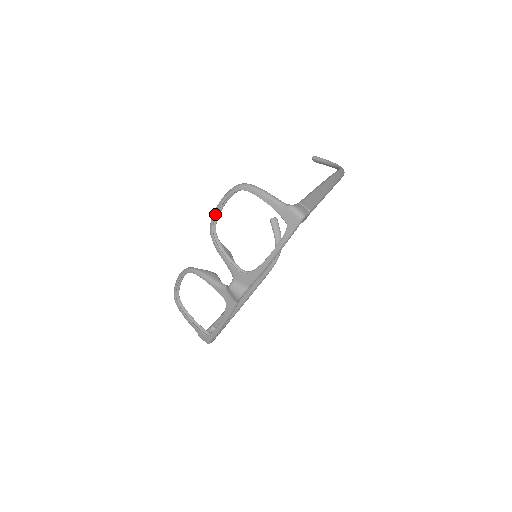
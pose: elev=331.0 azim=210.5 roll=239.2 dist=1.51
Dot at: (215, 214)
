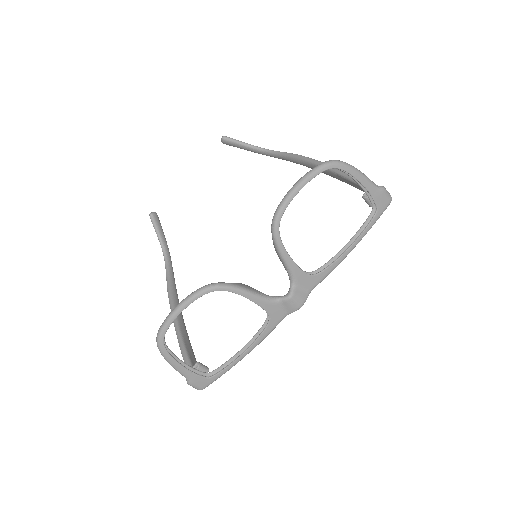
Dot at: (290, 201)
